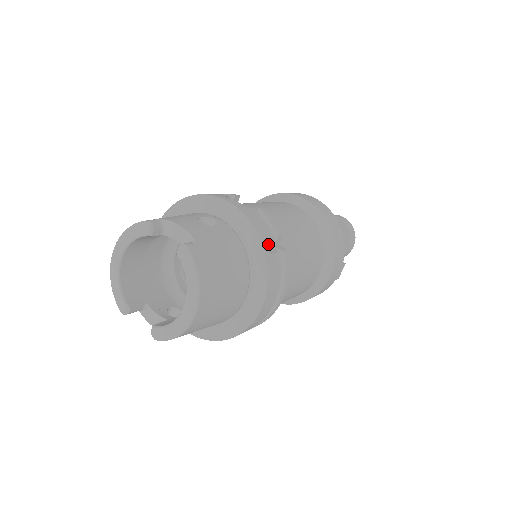
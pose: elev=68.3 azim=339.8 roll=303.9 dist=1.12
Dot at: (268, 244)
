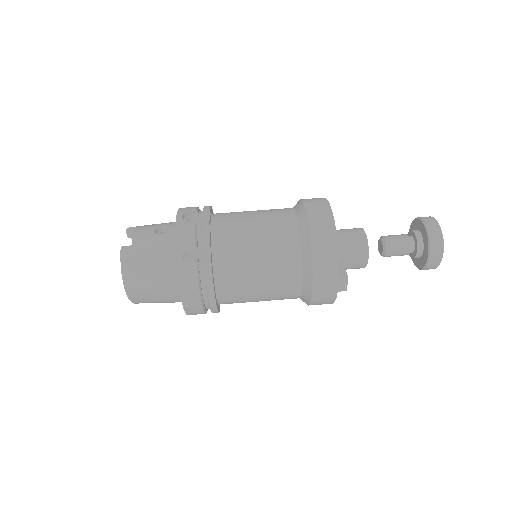
Dot at: (184, 252)
